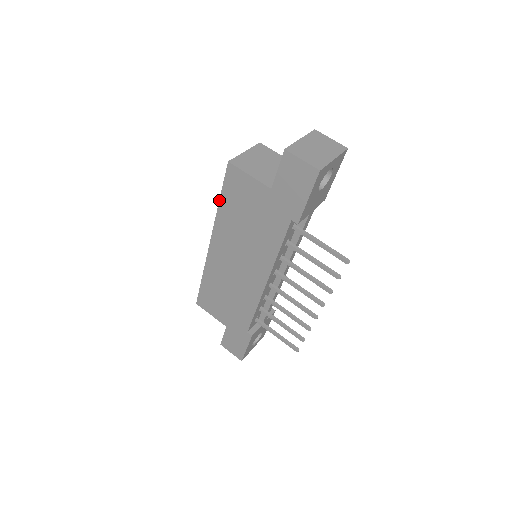
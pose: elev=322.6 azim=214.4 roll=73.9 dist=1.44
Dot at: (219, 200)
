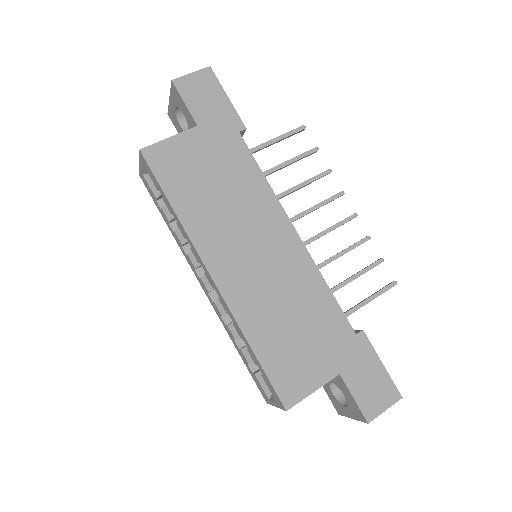
Dot at: (169, 204)
